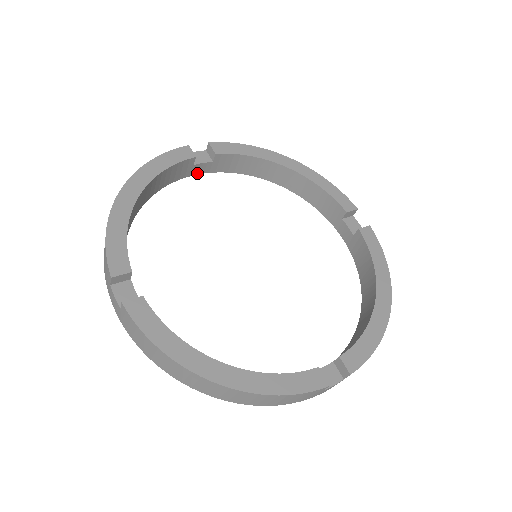
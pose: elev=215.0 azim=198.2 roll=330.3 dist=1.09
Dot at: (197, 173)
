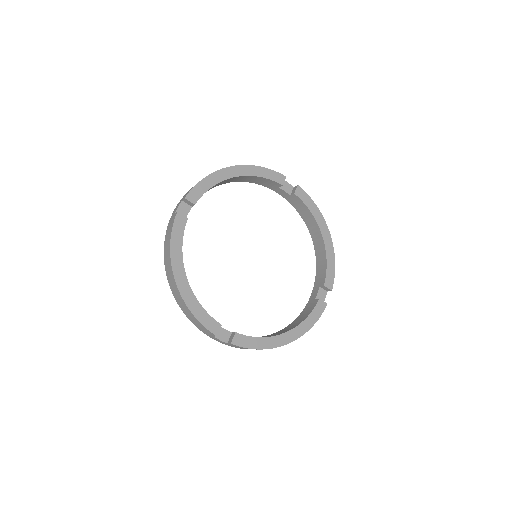
Dot at: occluded
